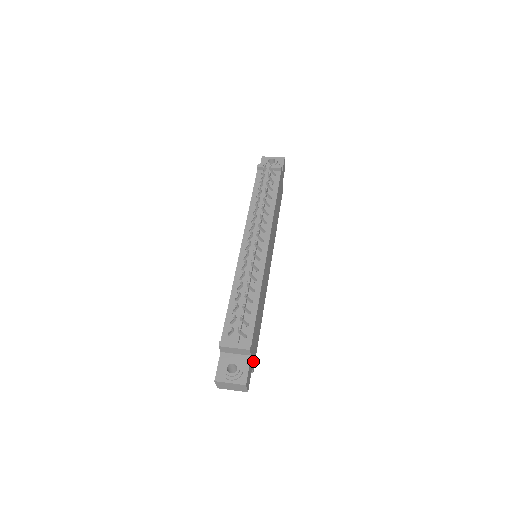
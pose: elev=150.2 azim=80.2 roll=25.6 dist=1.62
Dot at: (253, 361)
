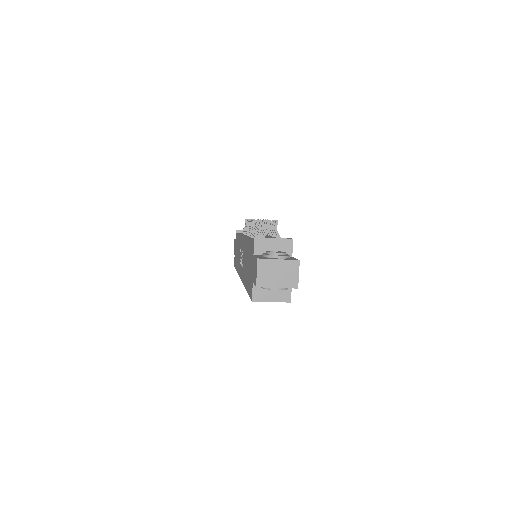
Dot at: occluded
